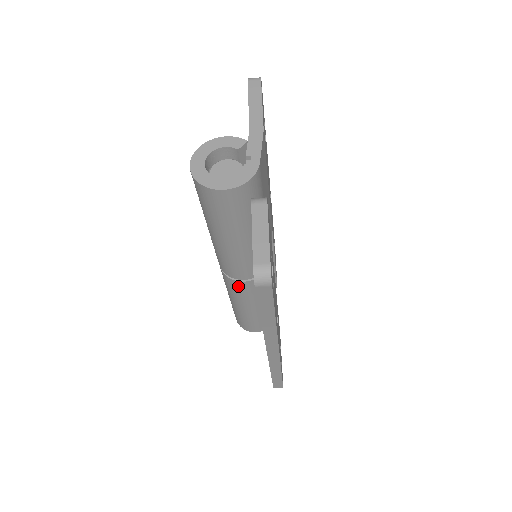
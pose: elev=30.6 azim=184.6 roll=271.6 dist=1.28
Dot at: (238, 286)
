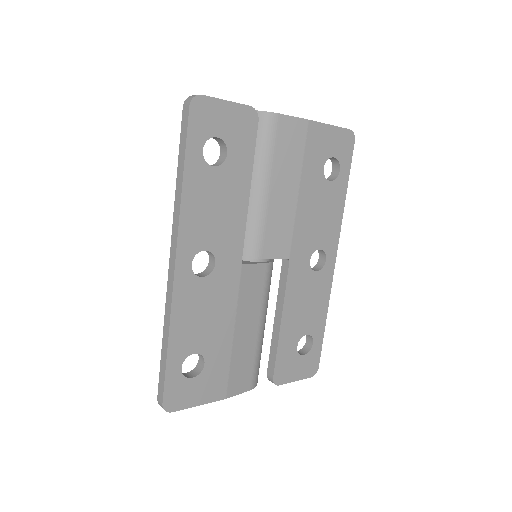
Dot at: occluded
